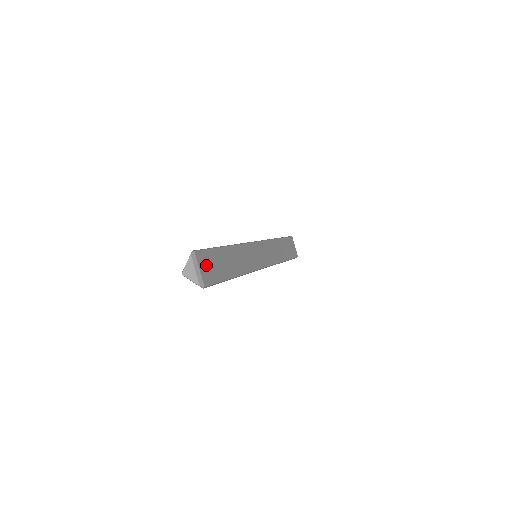
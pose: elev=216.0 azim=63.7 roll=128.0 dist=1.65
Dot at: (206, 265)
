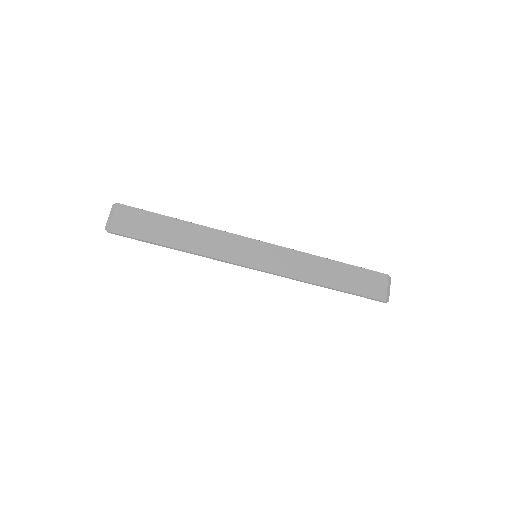
Dot at: (128, 219)
